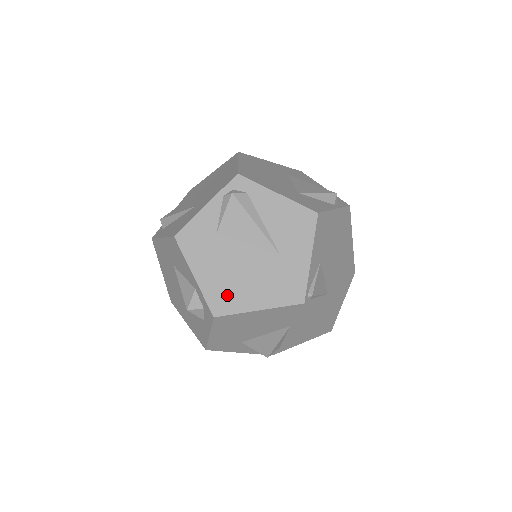
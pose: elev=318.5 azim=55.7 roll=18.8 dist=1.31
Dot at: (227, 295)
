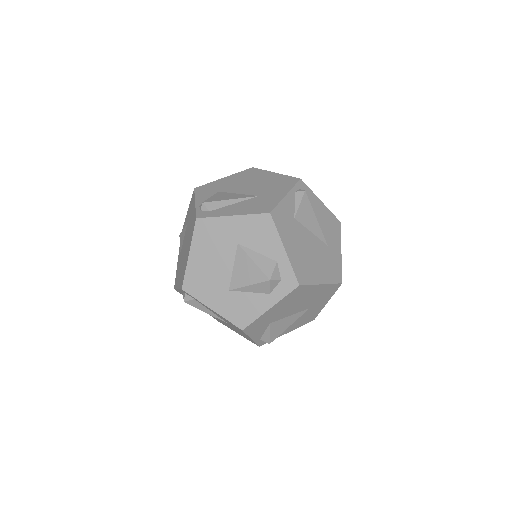
Dot at: (305, 269)
